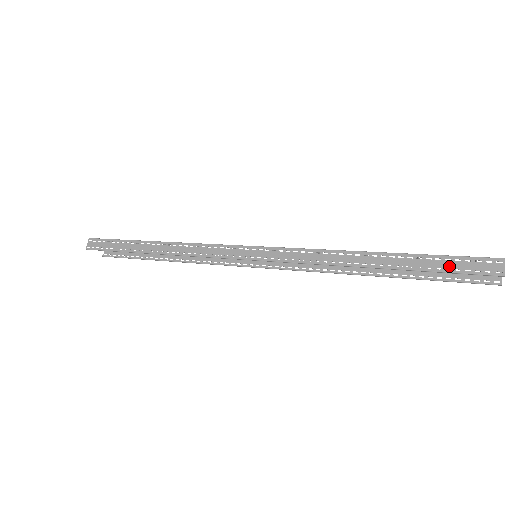
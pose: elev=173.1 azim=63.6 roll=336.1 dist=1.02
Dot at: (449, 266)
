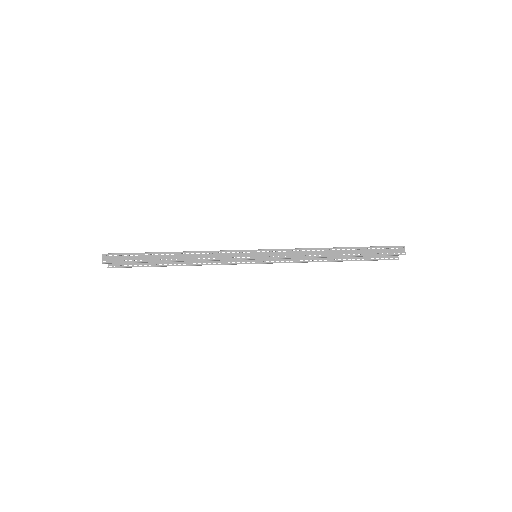
Dot at: (379, 252)
